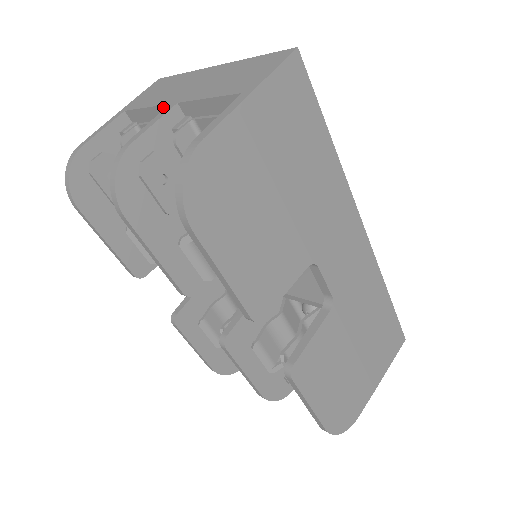
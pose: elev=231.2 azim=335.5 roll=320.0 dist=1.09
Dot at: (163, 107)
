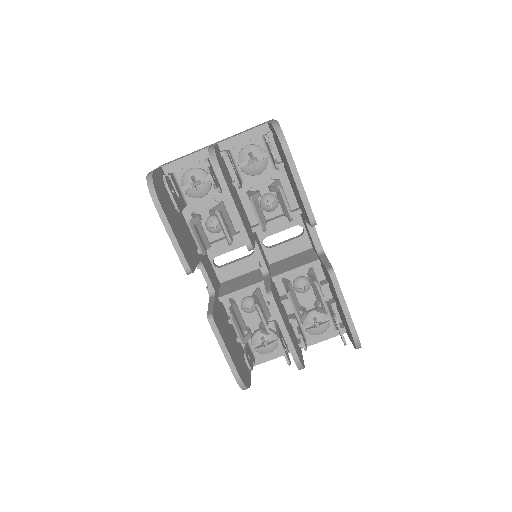
Dot at: (203, 151)
